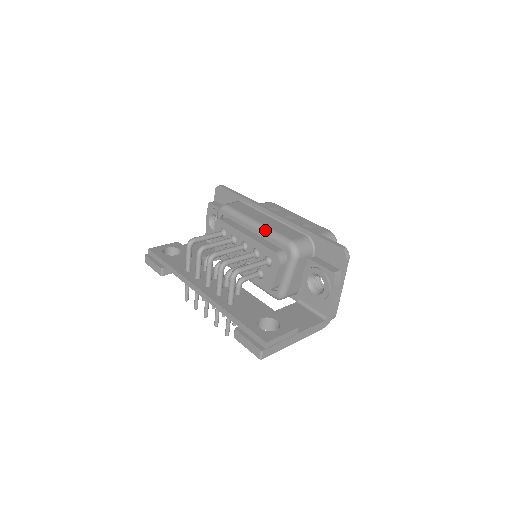
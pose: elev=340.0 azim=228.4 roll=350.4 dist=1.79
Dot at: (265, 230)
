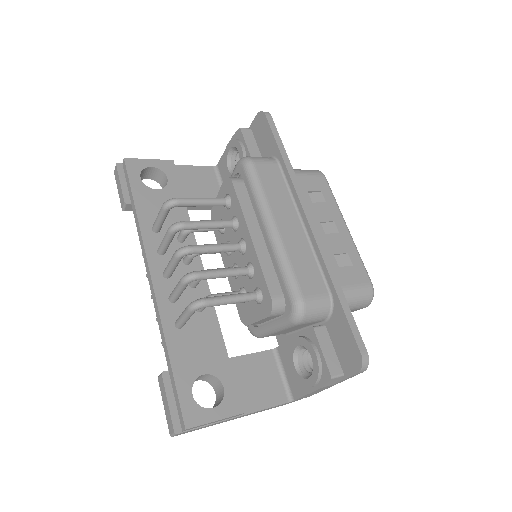
Dot at: (278, 251)
